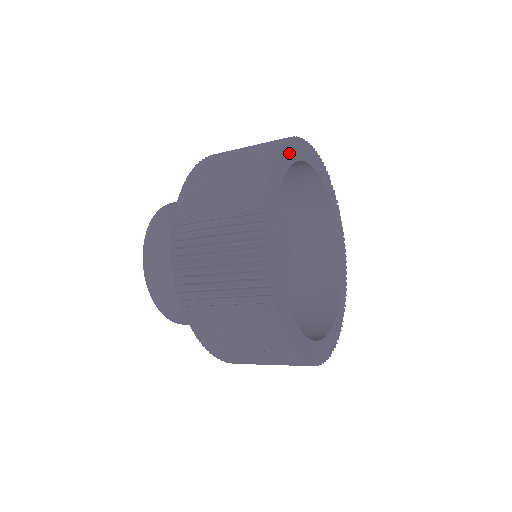
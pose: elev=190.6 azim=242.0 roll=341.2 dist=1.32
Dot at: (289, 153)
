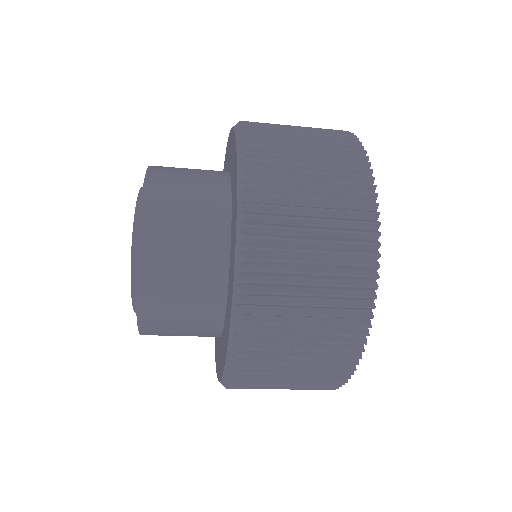
Dot at: occluded
